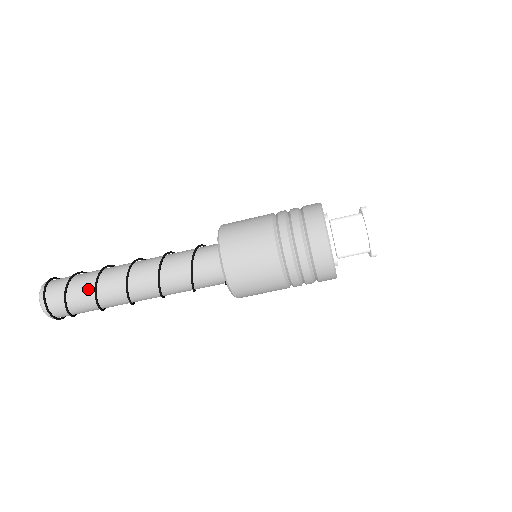
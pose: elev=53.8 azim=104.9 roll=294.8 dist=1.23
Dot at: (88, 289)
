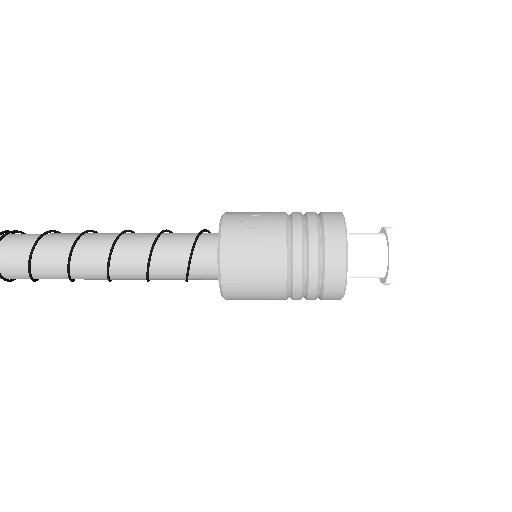
Dot at: occluded
